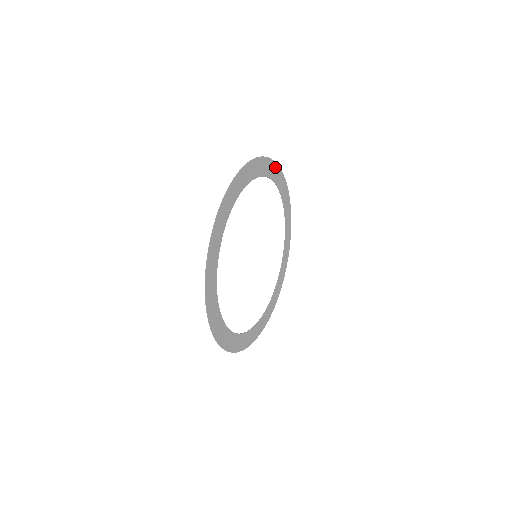
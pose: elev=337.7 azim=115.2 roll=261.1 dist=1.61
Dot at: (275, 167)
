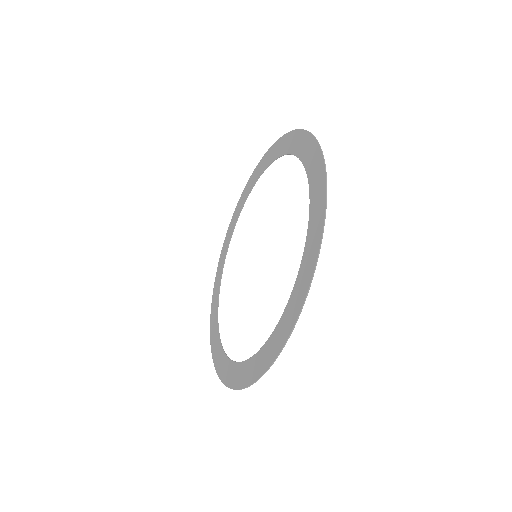
Dot at: (228, 233)
